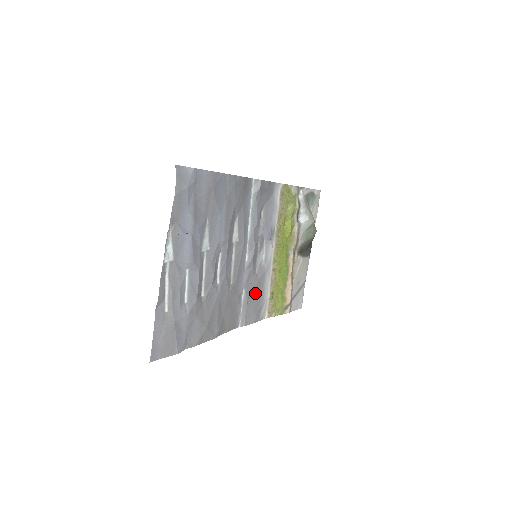
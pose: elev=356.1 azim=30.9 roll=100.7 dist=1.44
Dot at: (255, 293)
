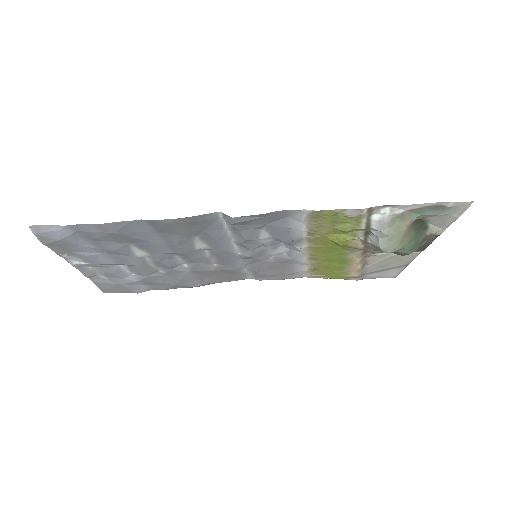
Dot at: (274, 267)
